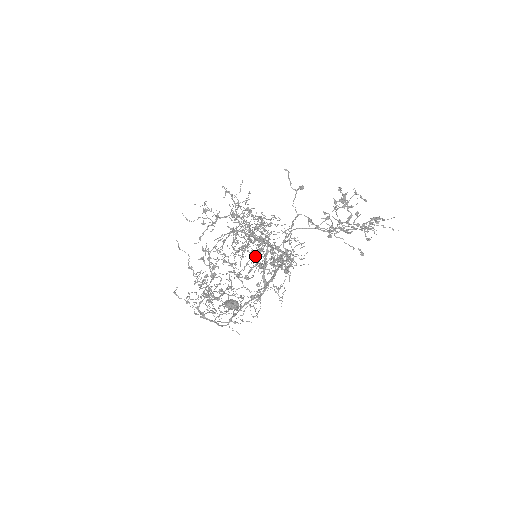
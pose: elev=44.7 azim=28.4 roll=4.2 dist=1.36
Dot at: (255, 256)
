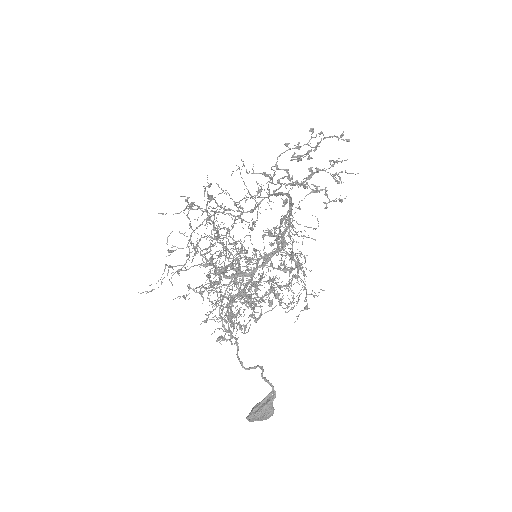
Dot at: (255, 249)
